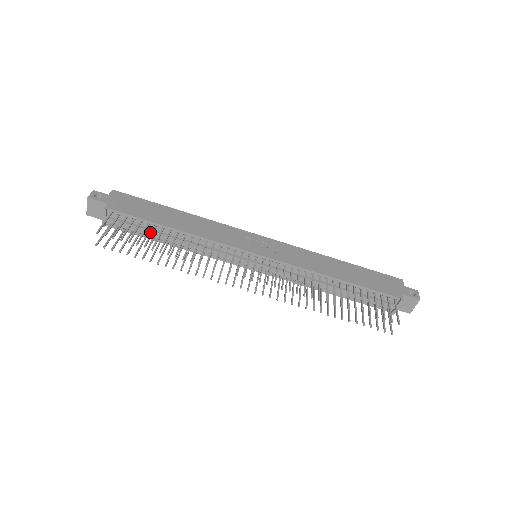
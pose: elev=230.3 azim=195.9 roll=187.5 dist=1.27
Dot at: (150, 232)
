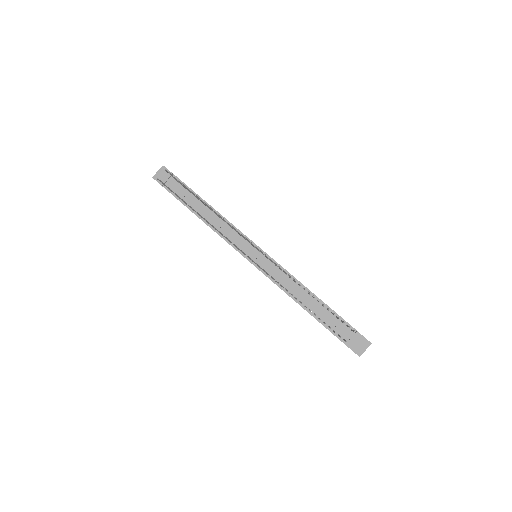
Dot at: (192, 201)
